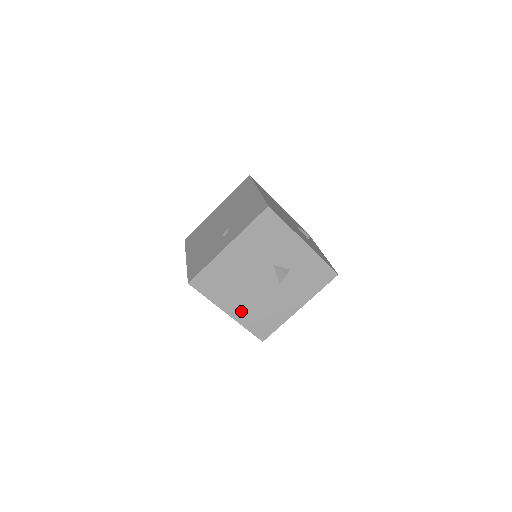
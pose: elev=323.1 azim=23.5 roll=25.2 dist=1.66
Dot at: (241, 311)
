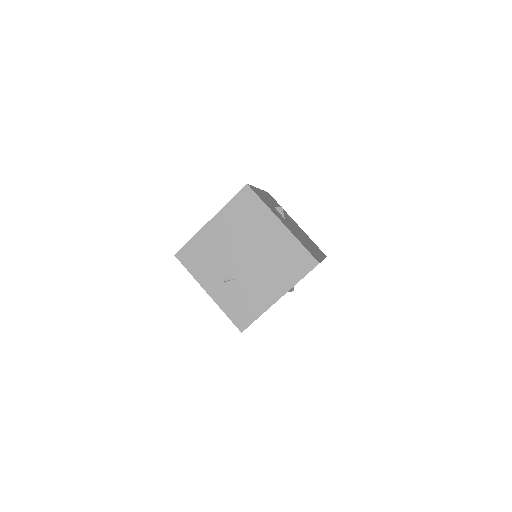
Dot at: occluded
